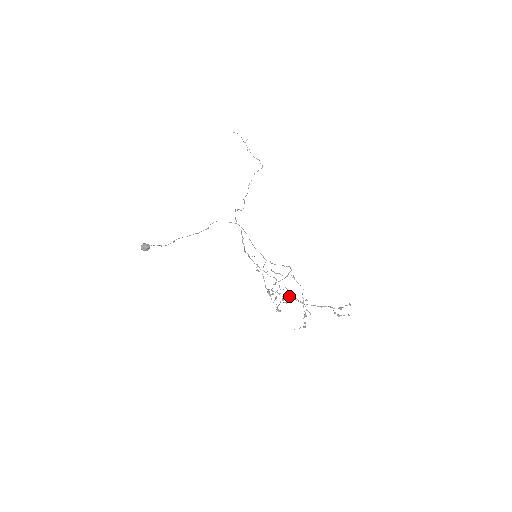
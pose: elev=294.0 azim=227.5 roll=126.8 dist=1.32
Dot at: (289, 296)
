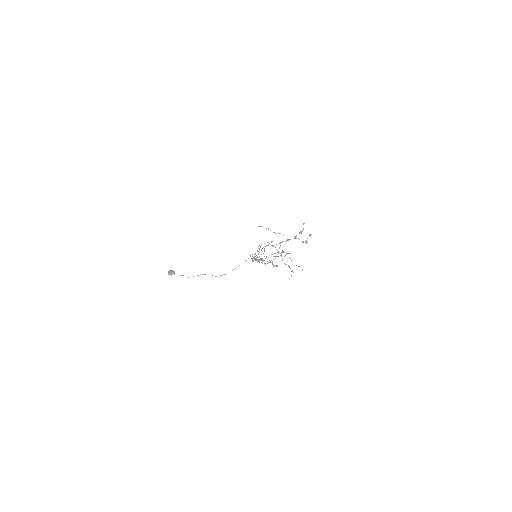
Dot at: occluded
